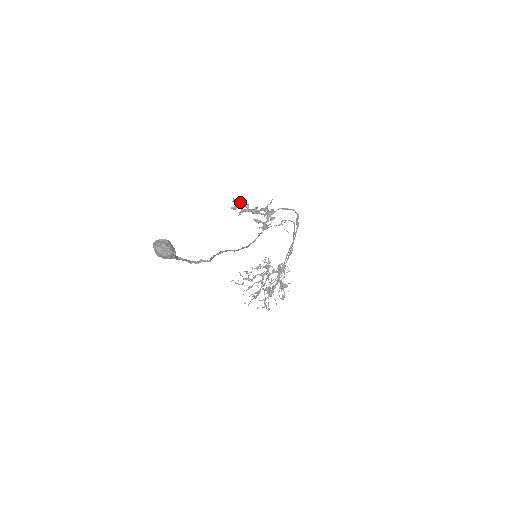
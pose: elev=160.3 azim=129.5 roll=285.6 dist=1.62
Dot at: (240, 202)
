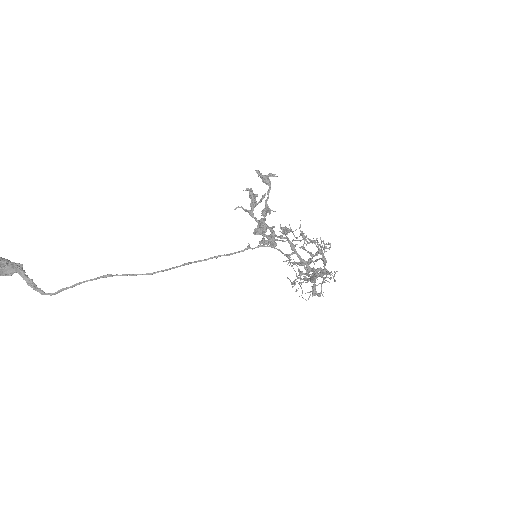
Dot at: (268, 178)
